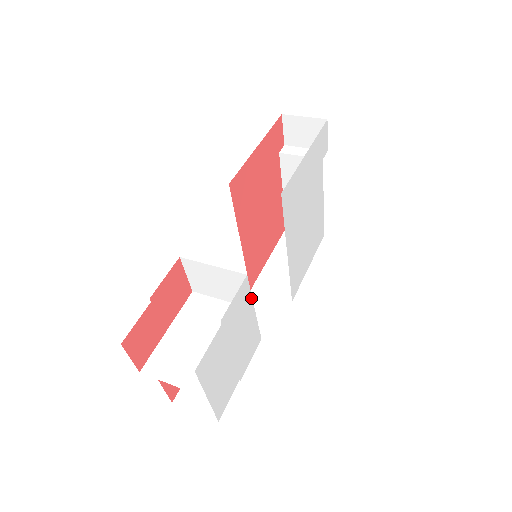
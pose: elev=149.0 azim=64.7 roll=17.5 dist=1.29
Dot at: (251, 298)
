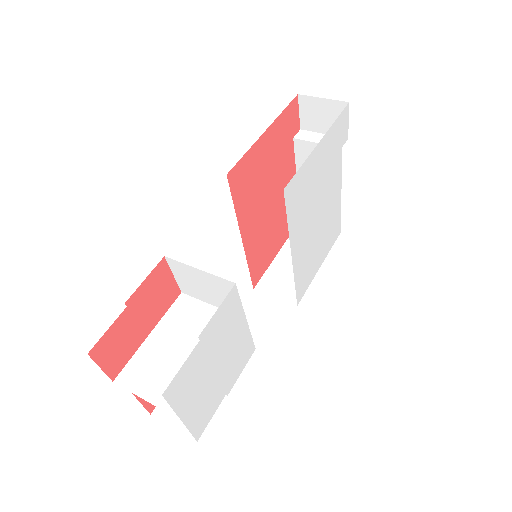
Dot at: (241, 308)
